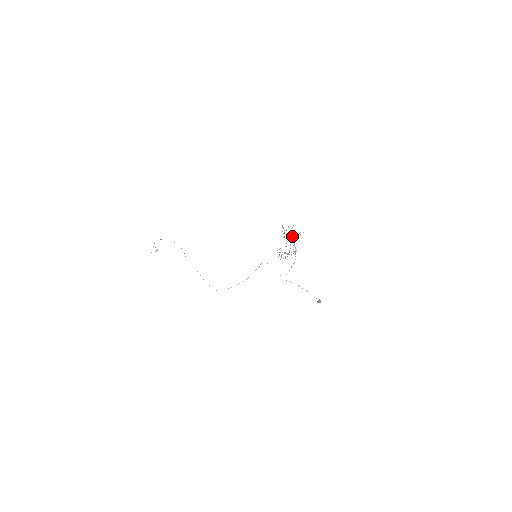
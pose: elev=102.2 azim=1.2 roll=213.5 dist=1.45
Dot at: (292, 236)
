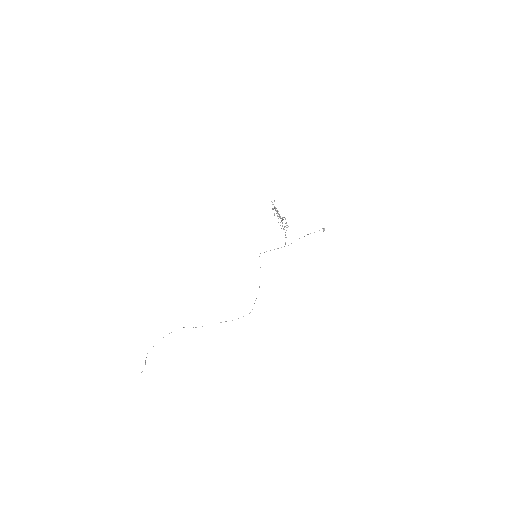
Dot at: occluded
